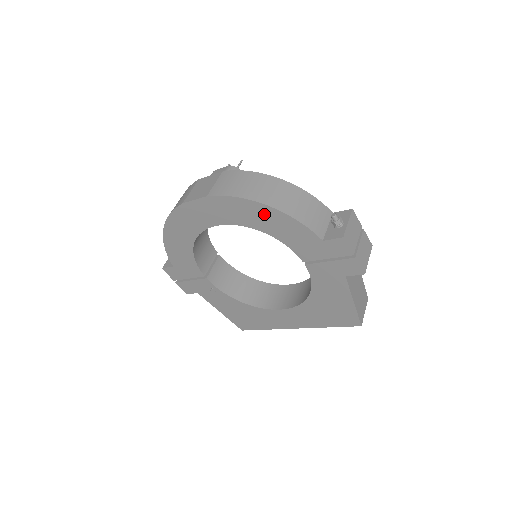
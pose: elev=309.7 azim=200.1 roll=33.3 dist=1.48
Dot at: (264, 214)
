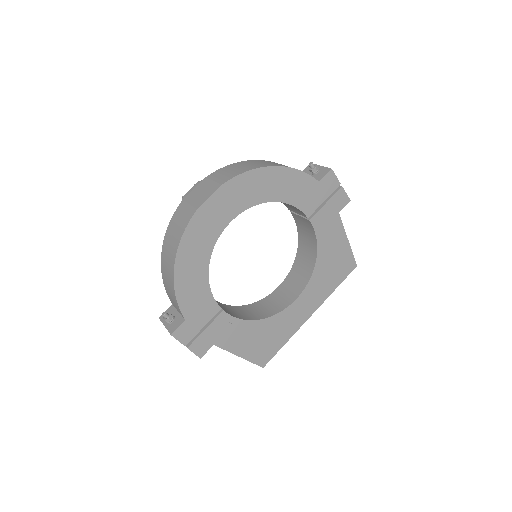
Dot at: (273, 178)
